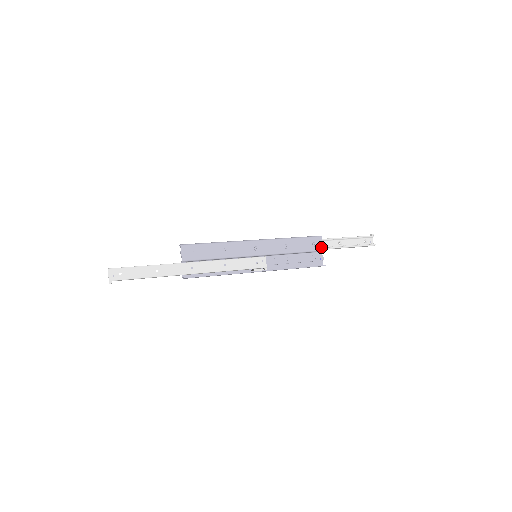
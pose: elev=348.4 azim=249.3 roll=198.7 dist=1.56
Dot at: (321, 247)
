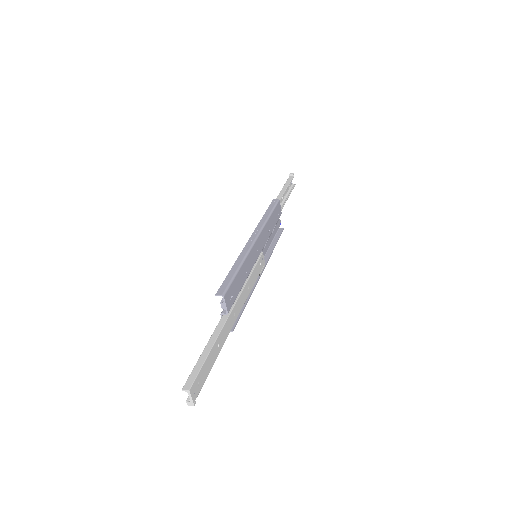
Dot at: (281, 212)
